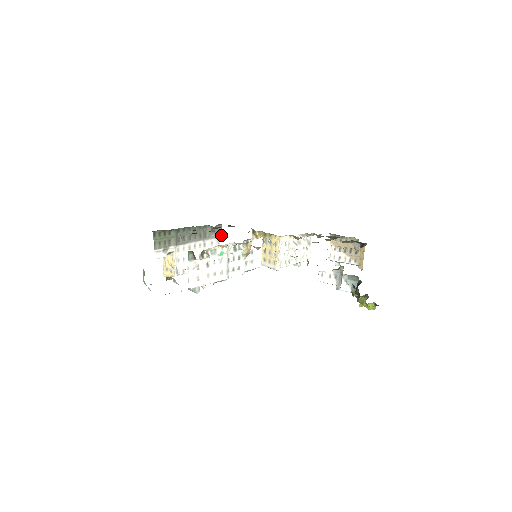
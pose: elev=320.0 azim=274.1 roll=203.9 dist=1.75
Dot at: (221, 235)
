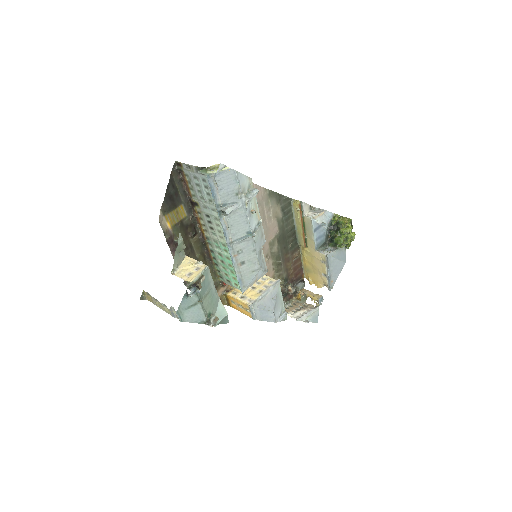
Dot at: occluded
